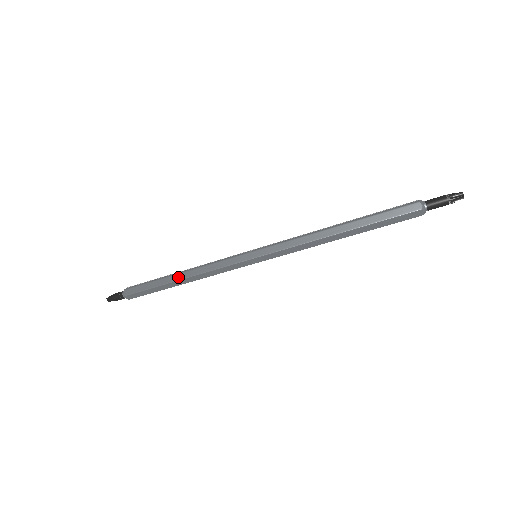
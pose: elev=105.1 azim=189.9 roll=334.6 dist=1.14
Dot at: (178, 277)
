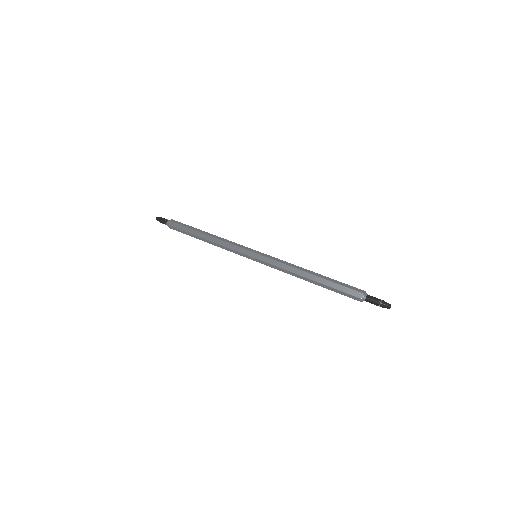
Dot at: (207, 233)
